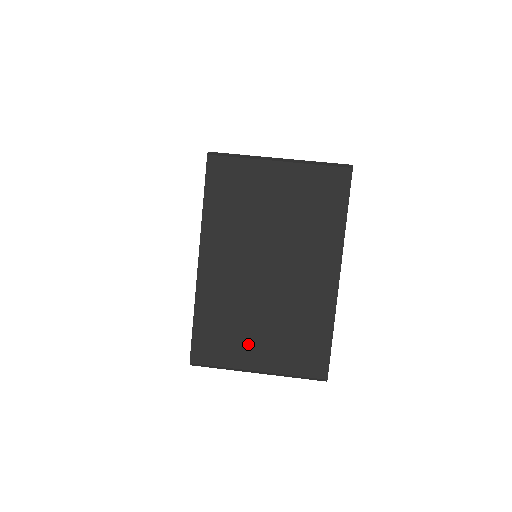
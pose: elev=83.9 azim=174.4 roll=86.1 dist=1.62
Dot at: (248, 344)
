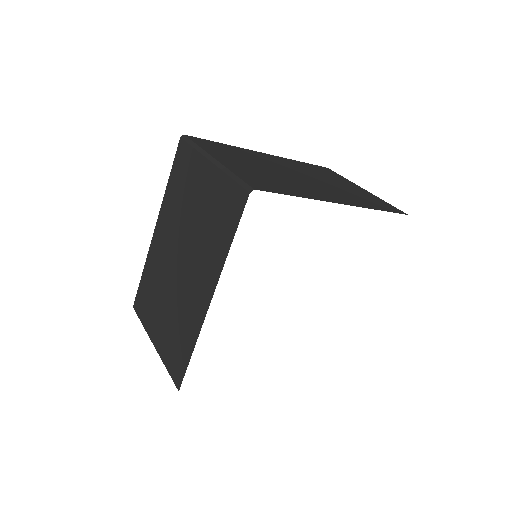
Dot at: (156, 318)
